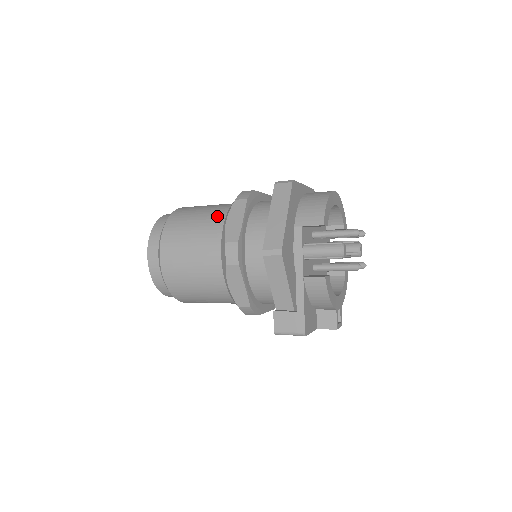
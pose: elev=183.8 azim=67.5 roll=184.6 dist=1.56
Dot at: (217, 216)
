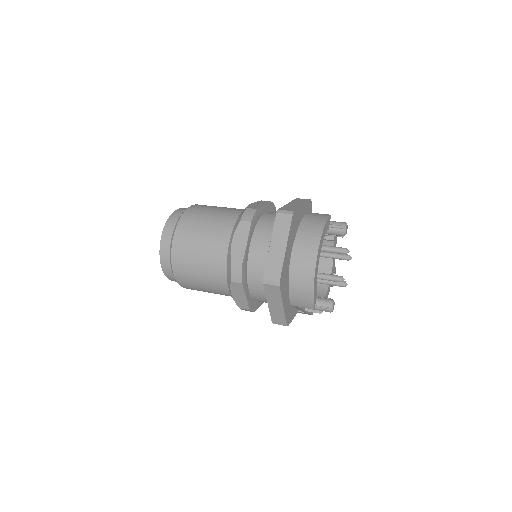
Dot at: (218, 278)
